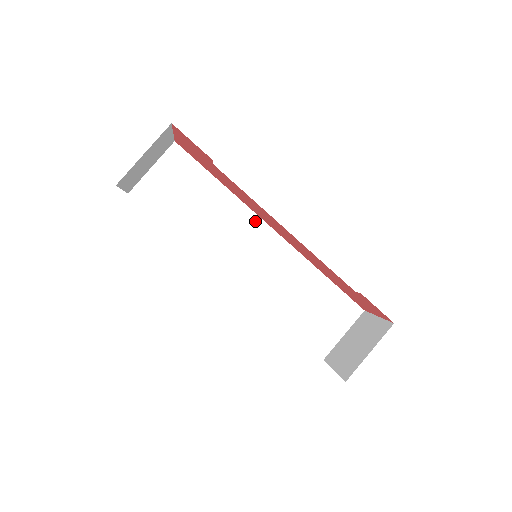
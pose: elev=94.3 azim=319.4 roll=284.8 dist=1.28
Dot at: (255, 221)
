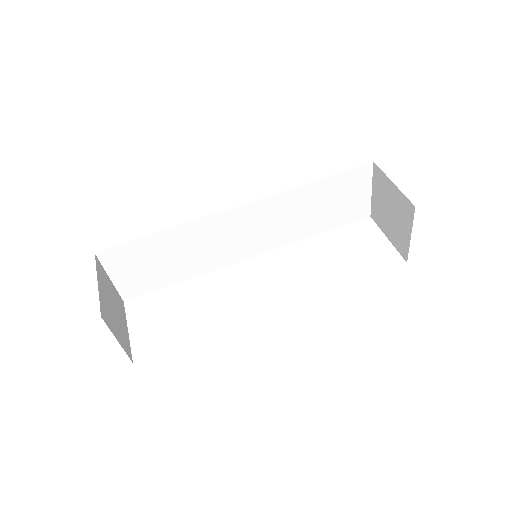
Dot at: (220, 218)
